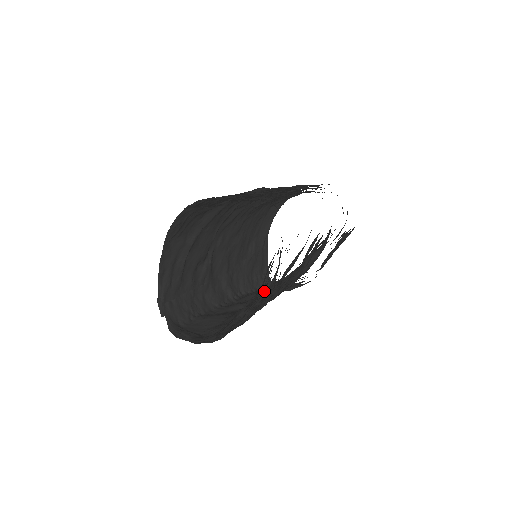
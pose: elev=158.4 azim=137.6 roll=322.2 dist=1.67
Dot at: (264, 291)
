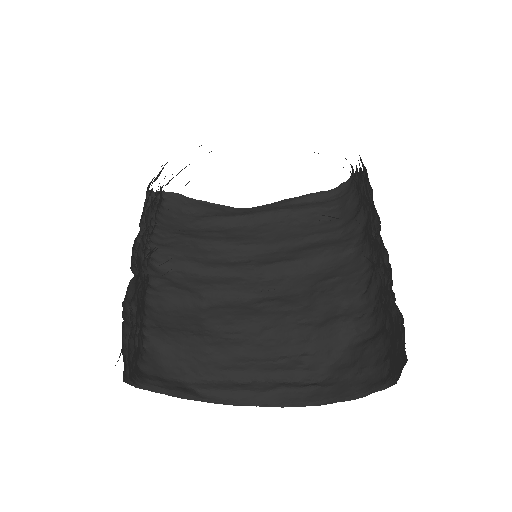
Dot at: (327, 368)
